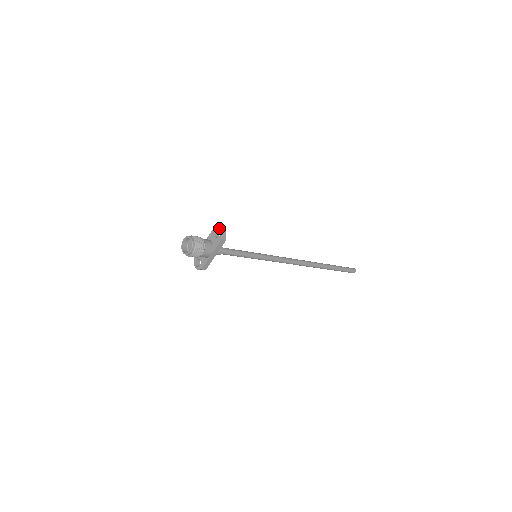
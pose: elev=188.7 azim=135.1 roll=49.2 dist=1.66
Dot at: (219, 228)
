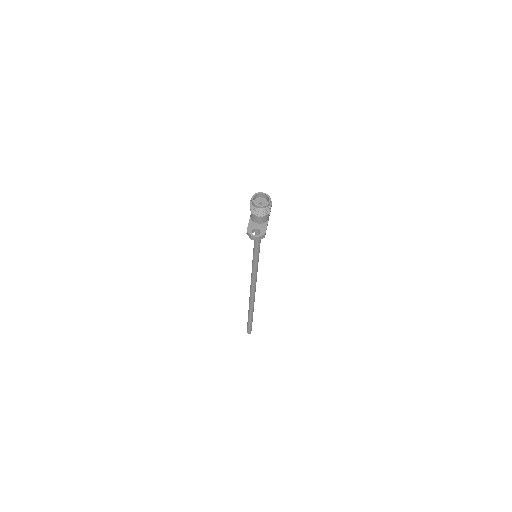
Dot at: occluded
